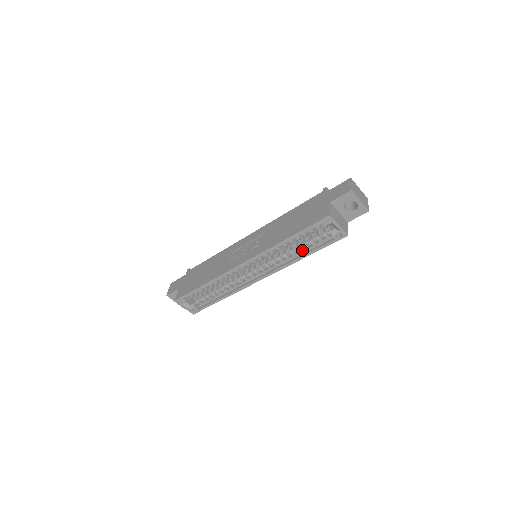
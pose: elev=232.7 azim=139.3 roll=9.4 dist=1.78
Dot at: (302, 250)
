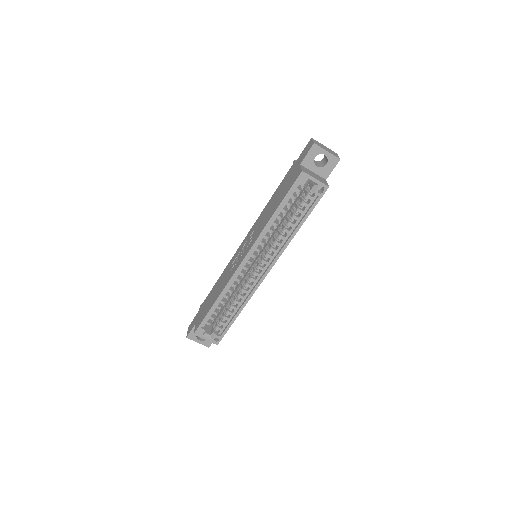
Dot at: (293, 224)
